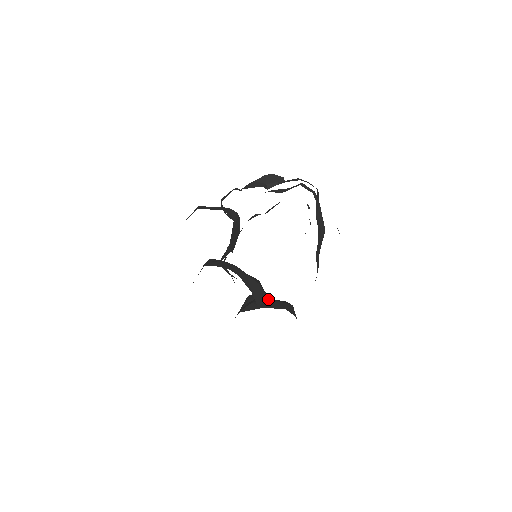
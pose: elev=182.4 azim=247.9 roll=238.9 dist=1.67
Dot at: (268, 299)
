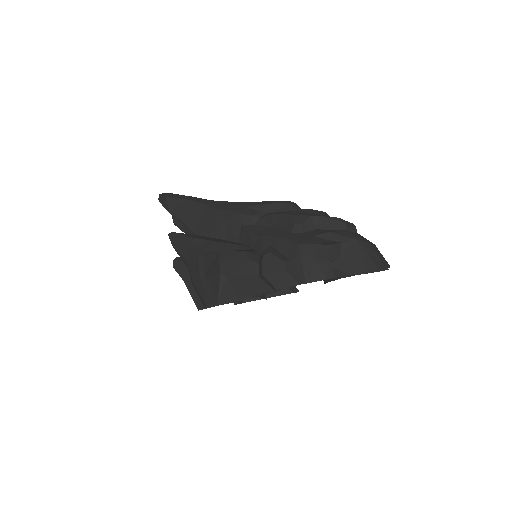
Dot at: occluded
